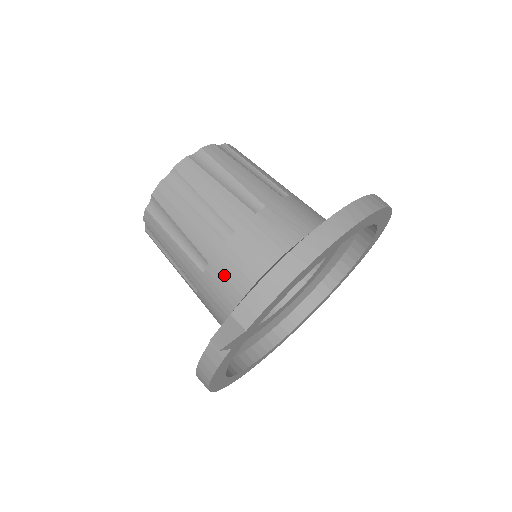
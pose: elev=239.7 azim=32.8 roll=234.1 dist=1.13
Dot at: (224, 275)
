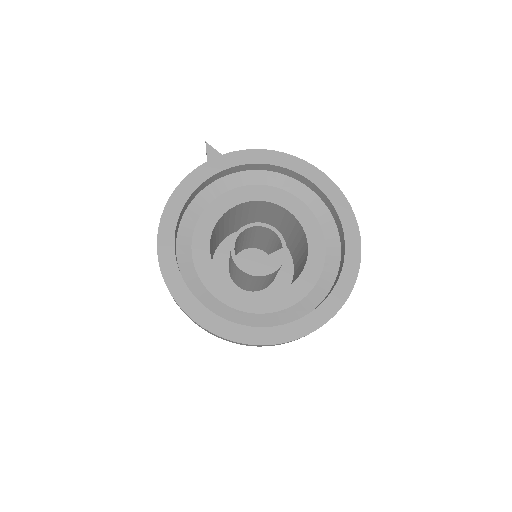
Dot at: occluded
